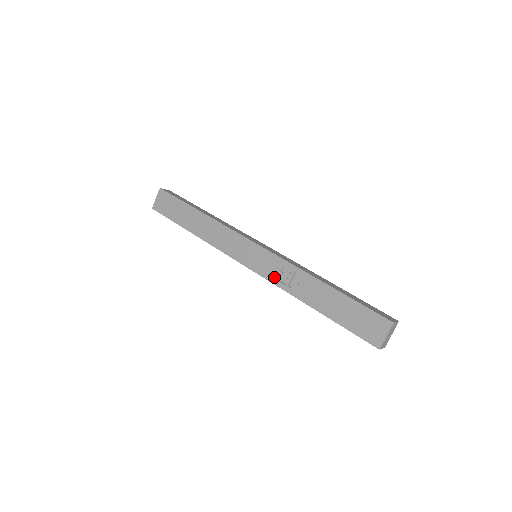
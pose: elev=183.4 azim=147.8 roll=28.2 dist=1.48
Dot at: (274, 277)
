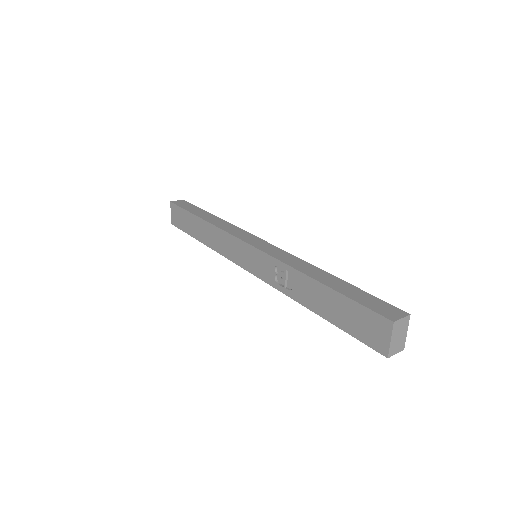
Dot at: (271, 279)
